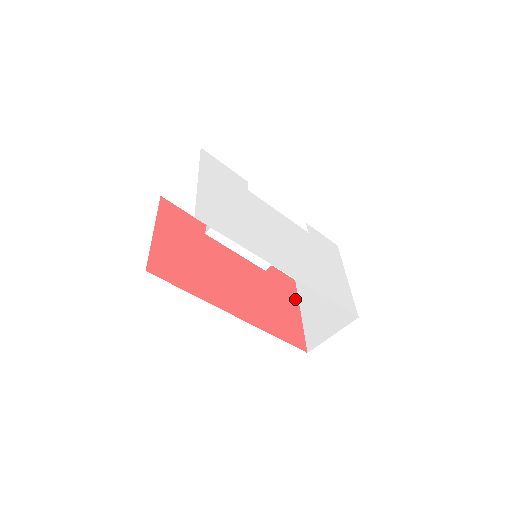
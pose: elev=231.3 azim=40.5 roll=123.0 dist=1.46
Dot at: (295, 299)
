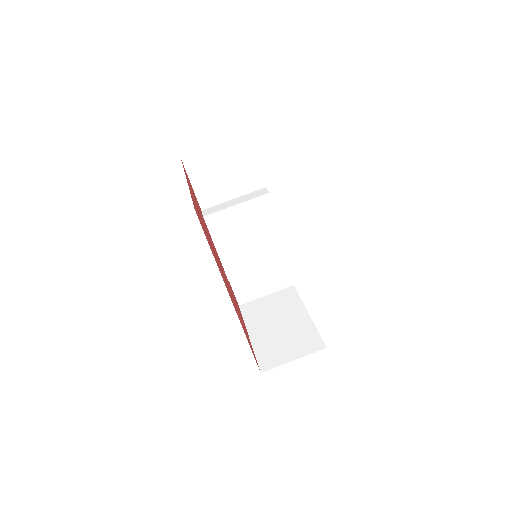
Dot at: occluded
